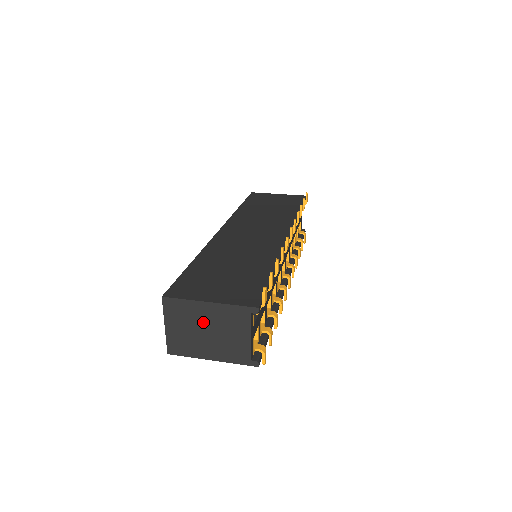
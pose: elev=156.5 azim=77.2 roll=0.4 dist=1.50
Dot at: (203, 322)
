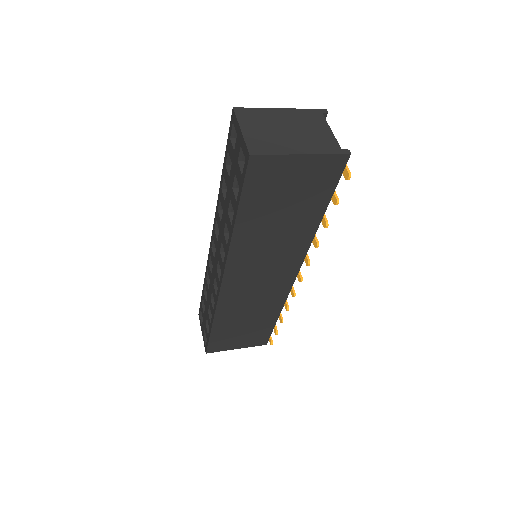
Dot at: (281, 123)
